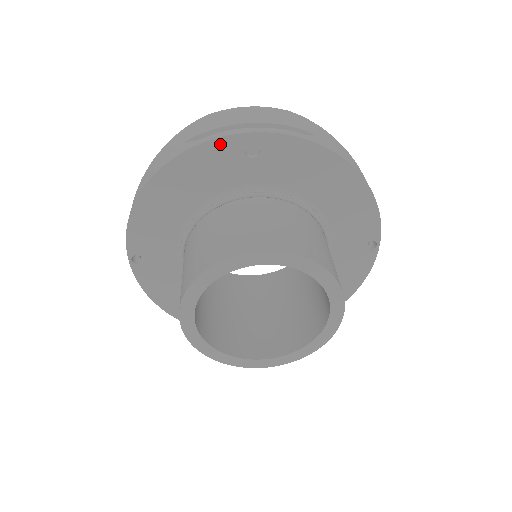
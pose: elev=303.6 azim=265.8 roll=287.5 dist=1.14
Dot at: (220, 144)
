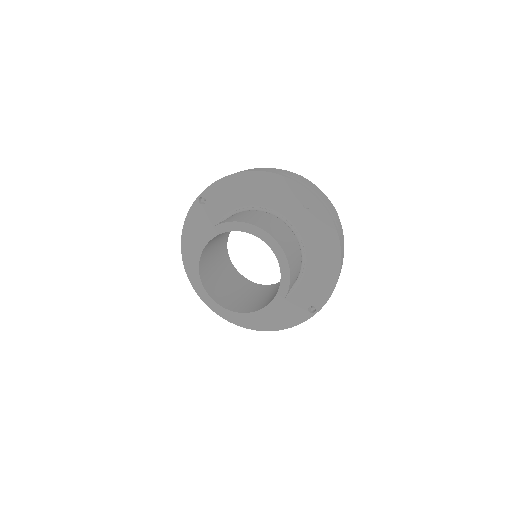
Dot at: (297, 187)
